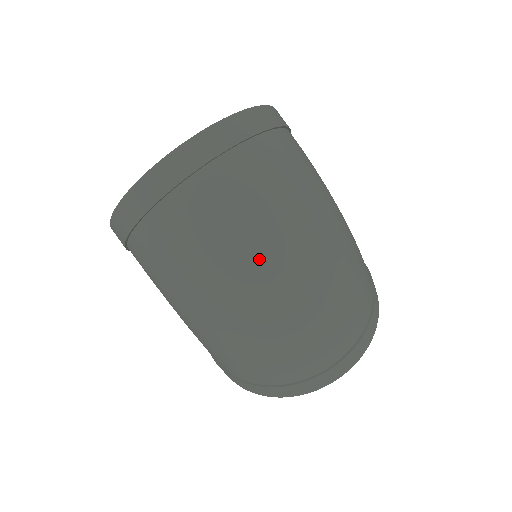
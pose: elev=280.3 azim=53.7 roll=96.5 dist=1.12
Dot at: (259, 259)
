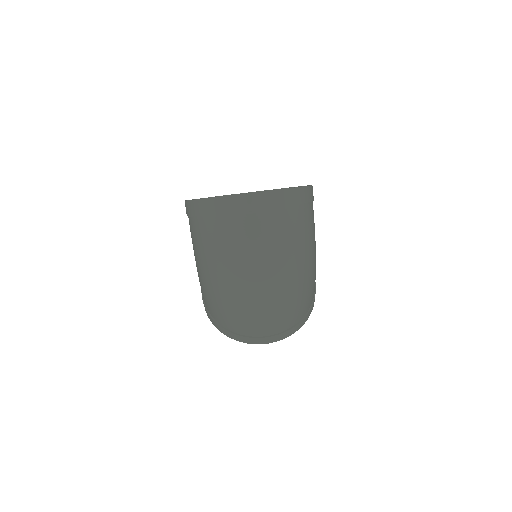
Dot at: (254, 270)
